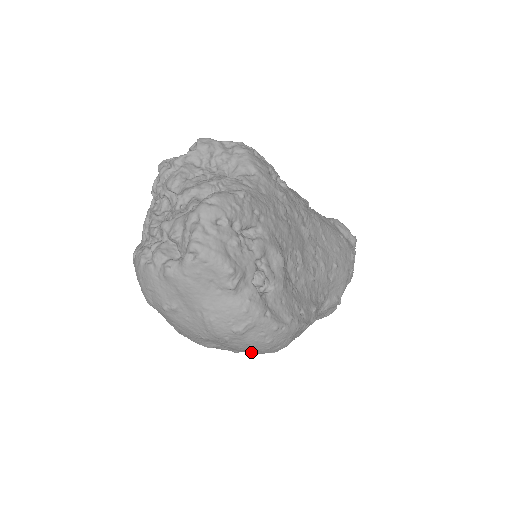
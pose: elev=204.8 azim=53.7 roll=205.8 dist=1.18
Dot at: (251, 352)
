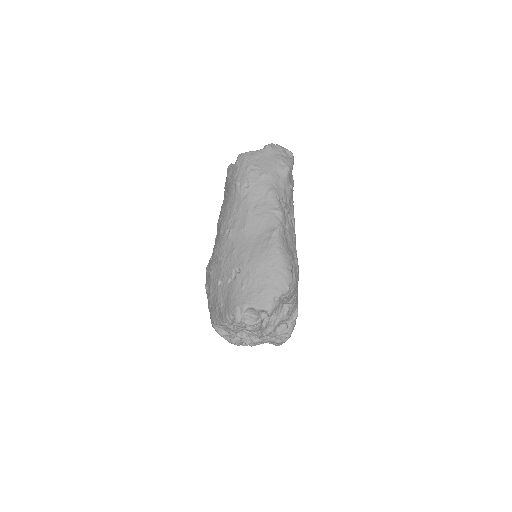
Dot at: occluded
